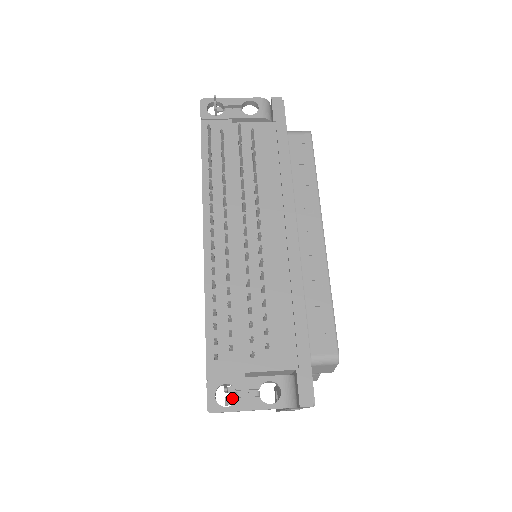
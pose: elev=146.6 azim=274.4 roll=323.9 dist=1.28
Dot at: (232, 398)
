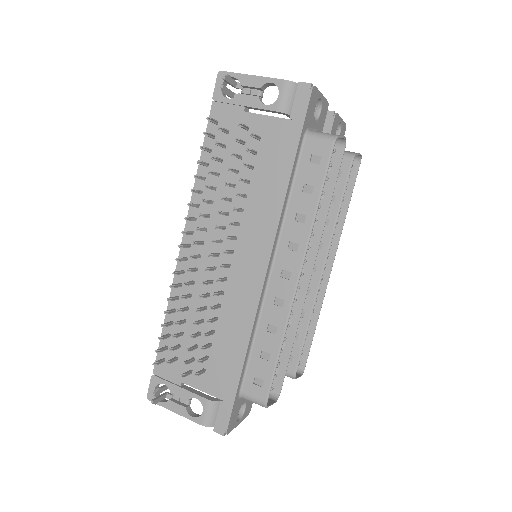
Dot at: (170, 394)
